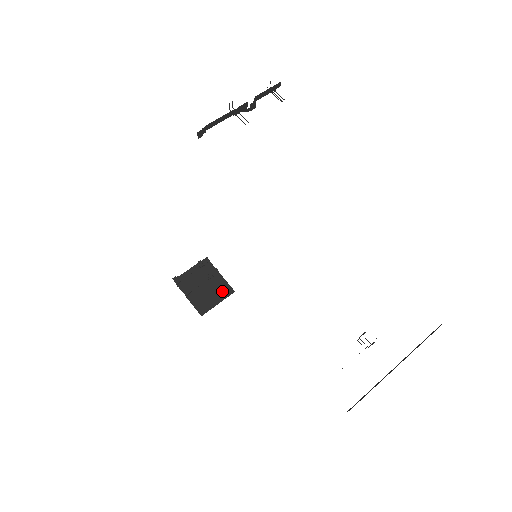
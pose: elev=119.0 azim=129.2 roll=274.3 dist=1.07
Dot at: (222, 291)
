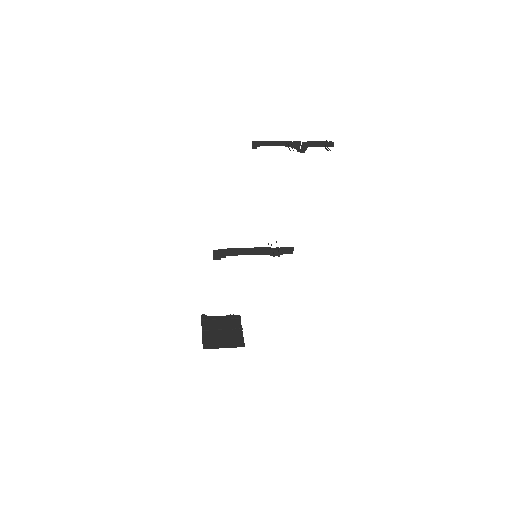
Dot at: (234, 341)
